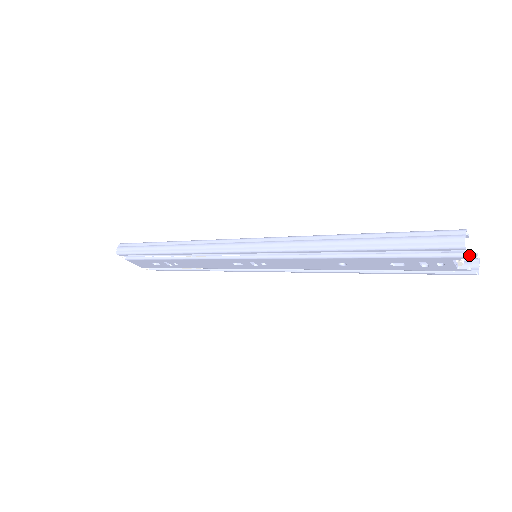
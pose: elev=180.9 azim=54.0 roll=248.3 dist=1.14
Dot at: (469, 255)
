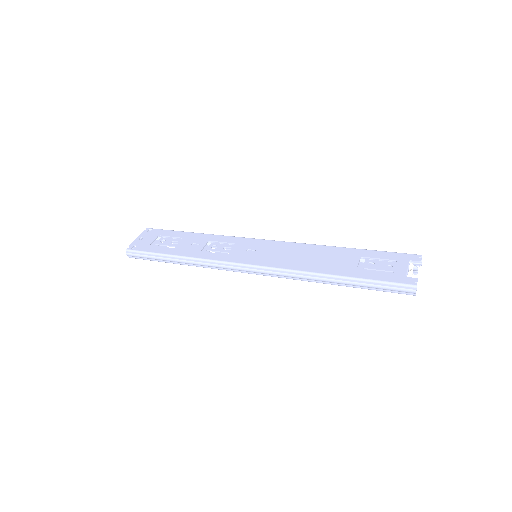
Dot at: (416, 260)
